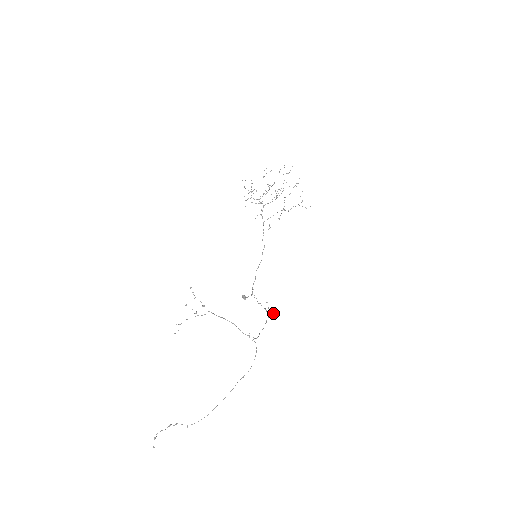
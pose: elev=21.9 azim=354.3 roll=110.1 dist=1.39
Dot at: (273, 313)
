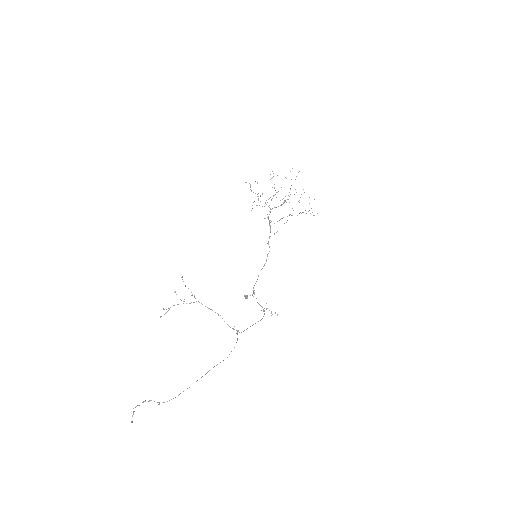
Dot at: occluded
